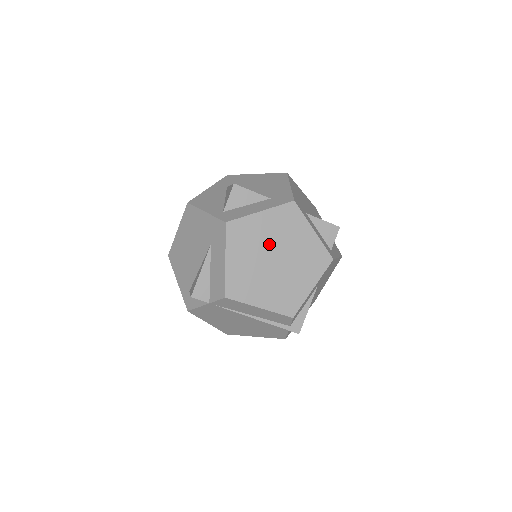
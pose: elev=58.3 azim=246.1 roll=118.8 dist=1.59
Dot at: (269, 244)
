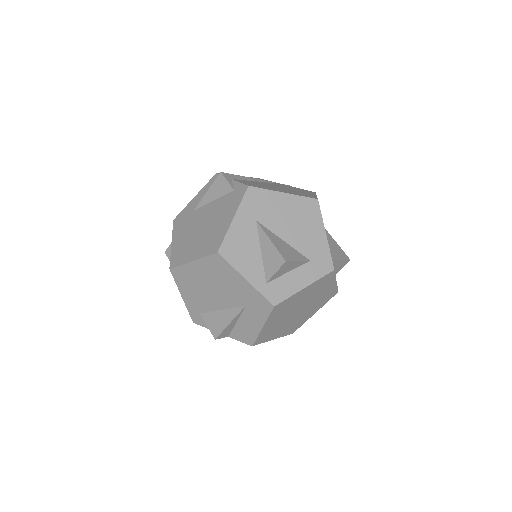
Dot at: (300, 304)
